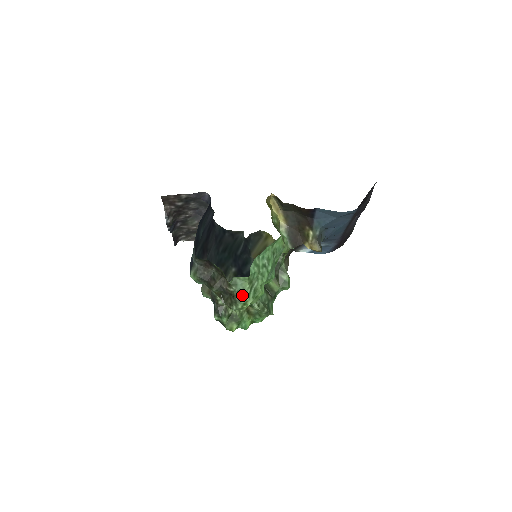
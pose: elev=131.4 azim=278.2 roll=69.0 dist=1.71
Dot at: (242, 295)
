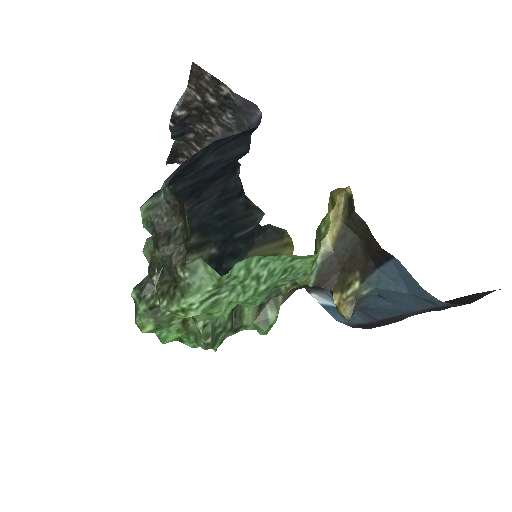
Dot at: (190, 294)
